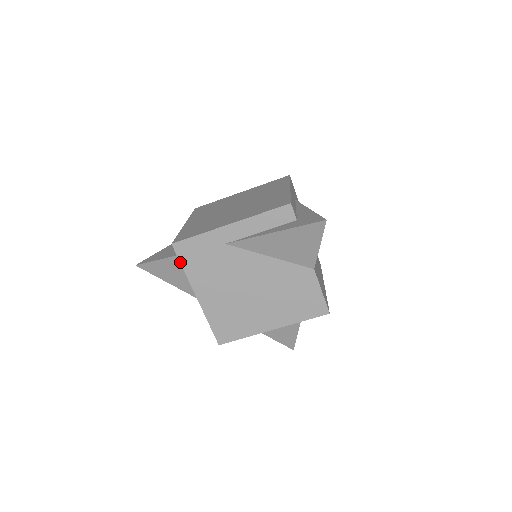
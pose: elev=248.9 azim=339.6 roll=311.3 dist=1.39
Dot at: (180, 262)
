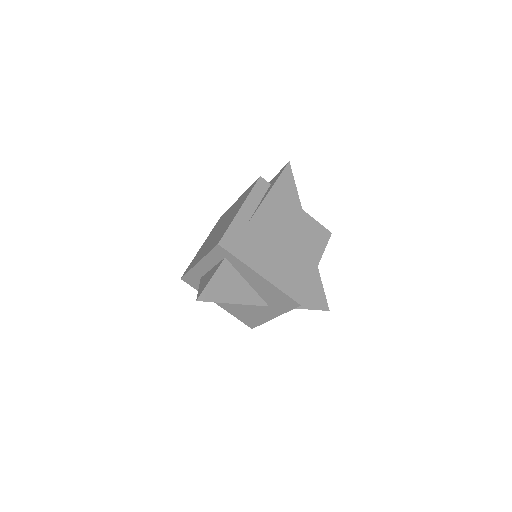
Dot at: (232, 255)
